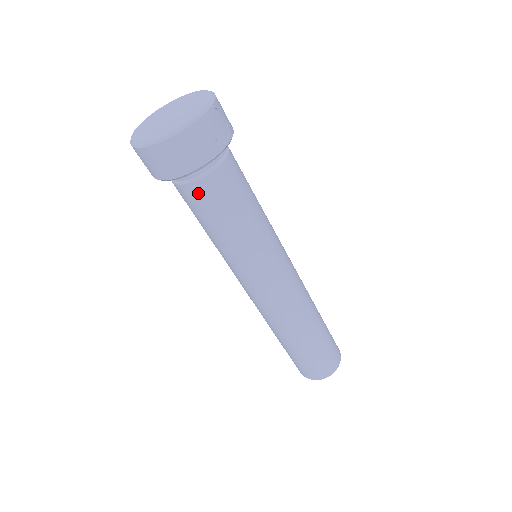
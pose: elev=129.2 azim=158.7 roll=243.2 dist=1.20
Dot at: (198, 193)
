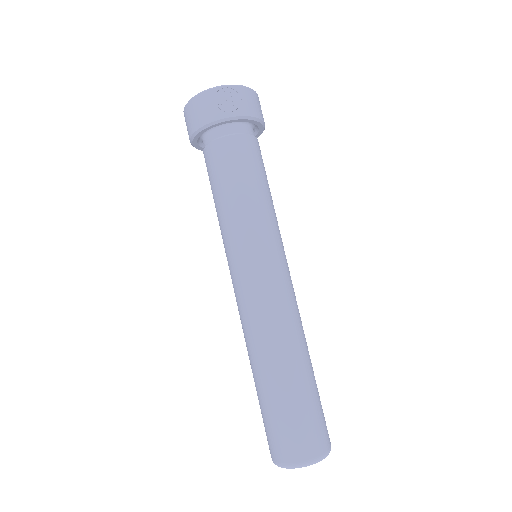
Dot at: (207, 158)
